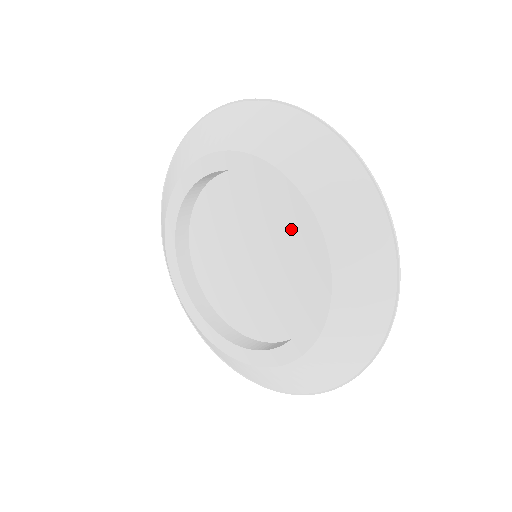
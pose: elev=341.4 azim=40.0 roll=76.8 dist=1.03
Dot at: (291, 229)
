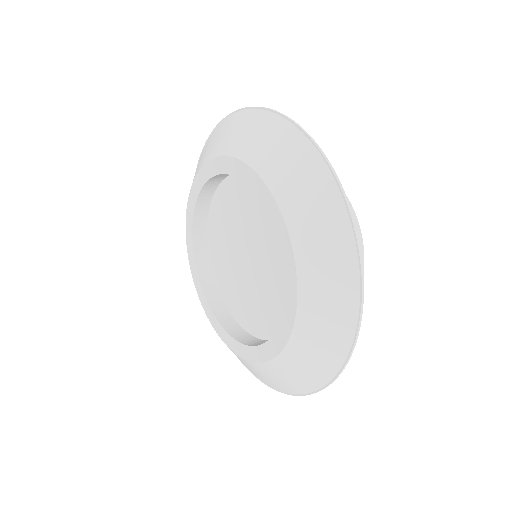
Dot at: occluded
